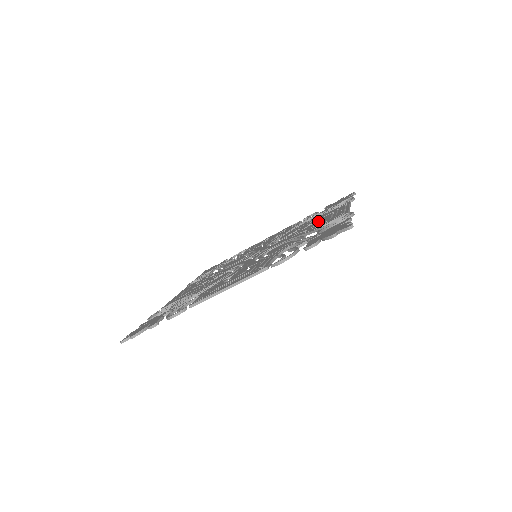
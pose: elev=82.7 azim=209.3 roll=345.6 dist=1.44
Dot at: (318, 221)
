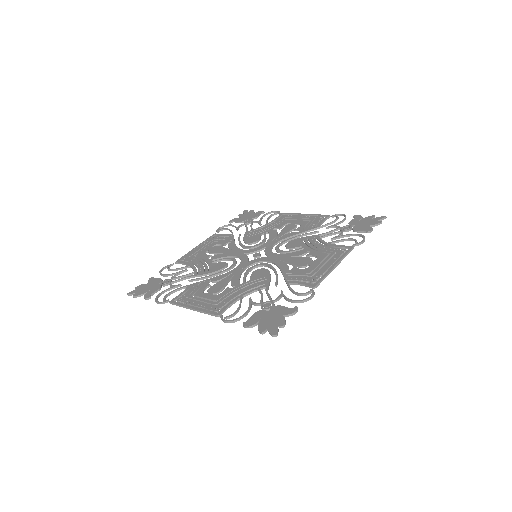
Dot at: (310, 259)
